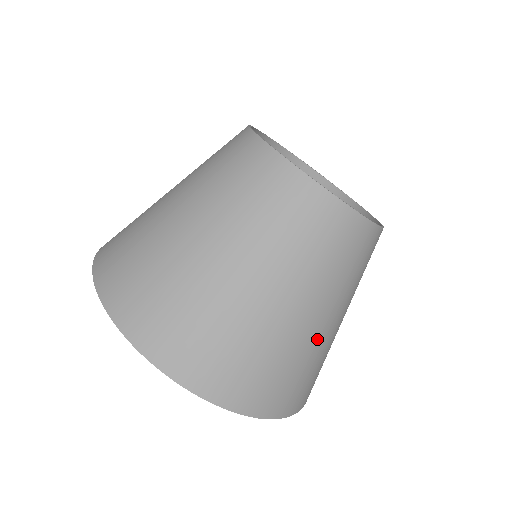
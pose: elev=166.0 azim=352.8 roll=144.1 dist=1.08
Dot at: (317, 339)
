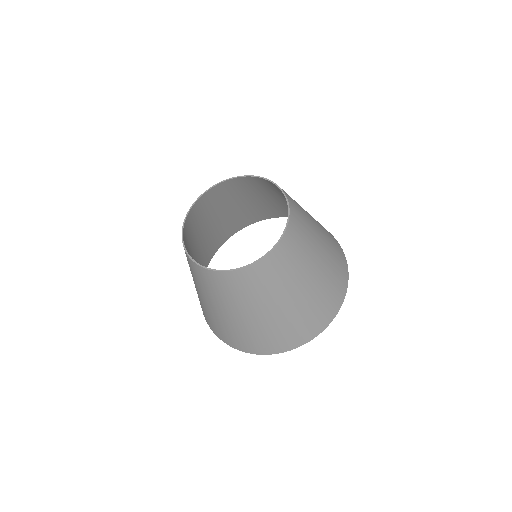
Dot at: (316, 286)
